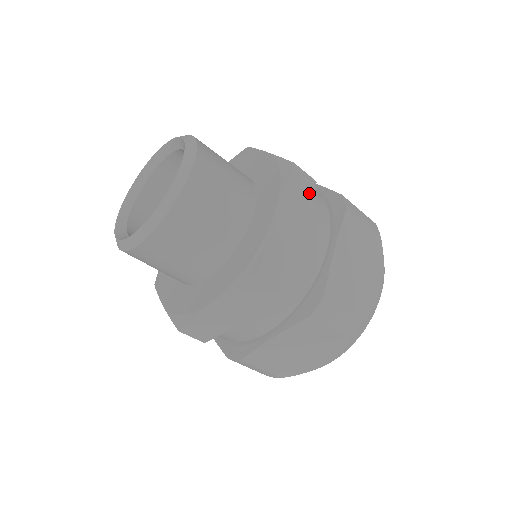
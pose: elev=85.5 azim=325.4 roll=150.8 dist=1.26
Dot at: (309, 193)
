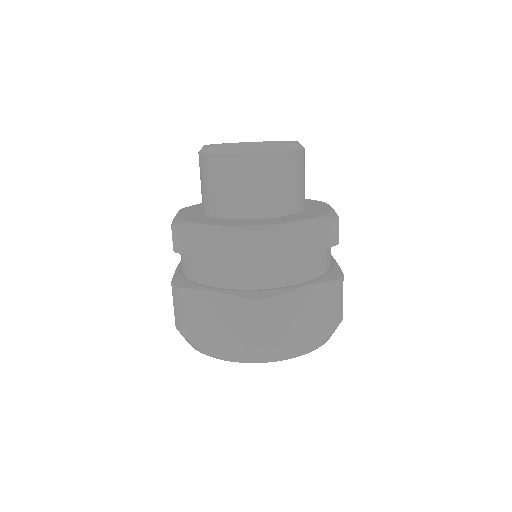
Dot at: (328, 242)
